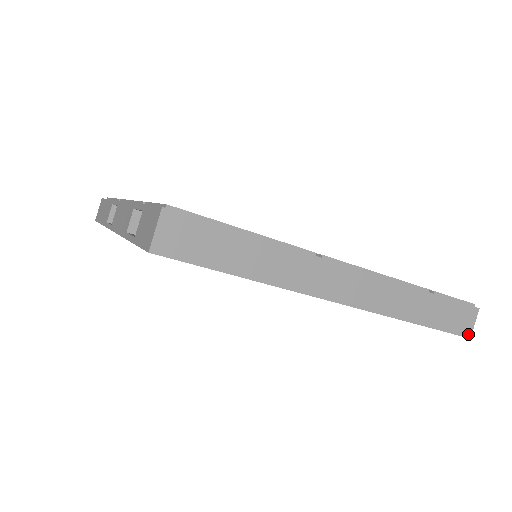
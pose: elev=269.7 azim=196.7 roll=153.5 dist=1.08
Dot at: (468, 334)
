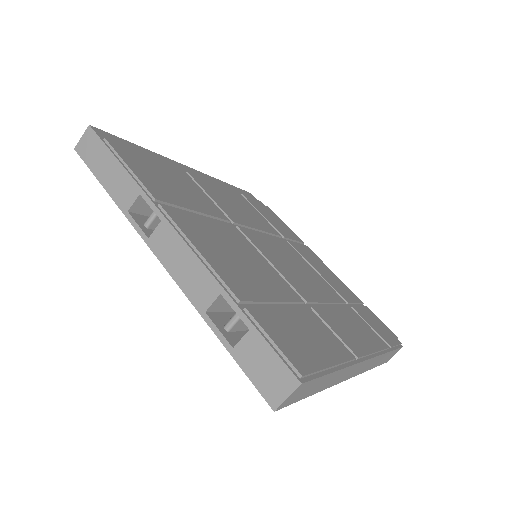
Dot at: occluded
